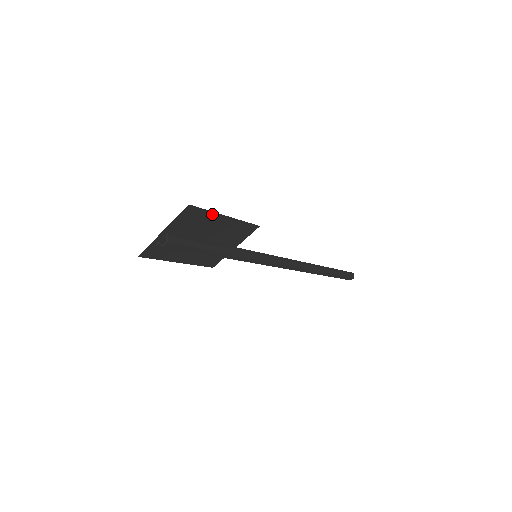
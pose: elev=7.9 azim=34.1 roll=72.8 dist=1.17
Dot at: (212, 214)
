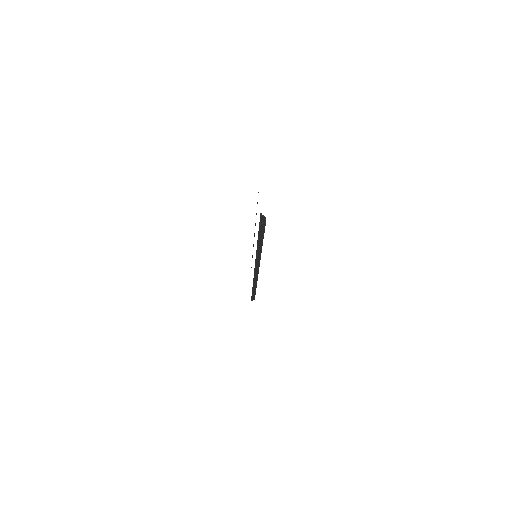
Dot at: occluded
